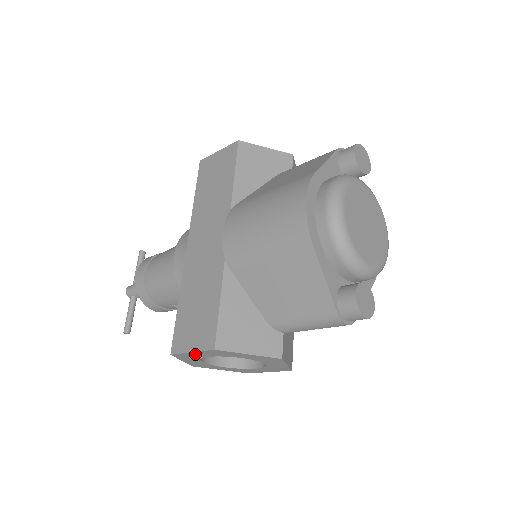
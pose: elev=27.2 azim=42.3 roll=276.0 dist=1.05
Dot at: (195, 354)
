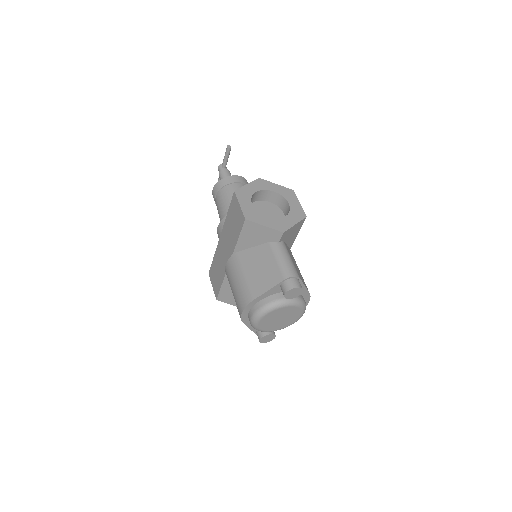
Dot at: occluded
